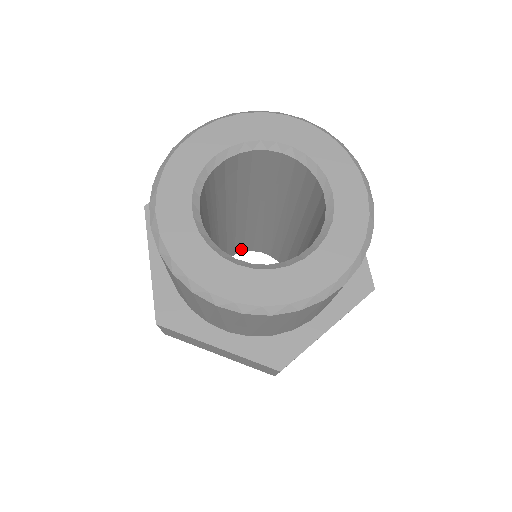
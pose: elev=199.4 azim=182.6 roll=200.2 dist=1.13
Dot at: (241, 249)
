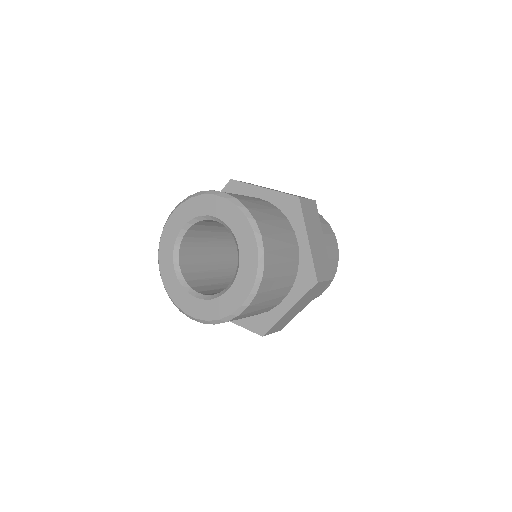
Dot at: occluded
